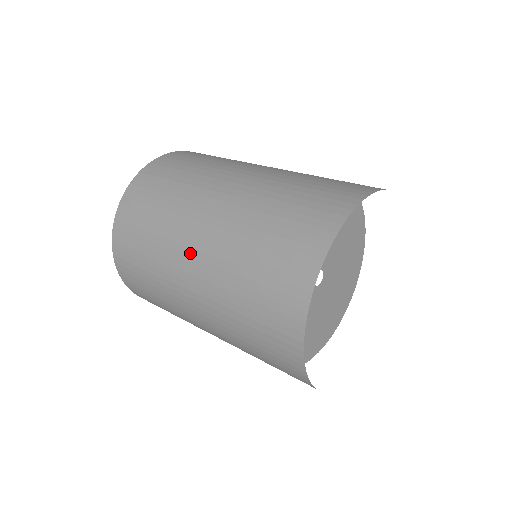
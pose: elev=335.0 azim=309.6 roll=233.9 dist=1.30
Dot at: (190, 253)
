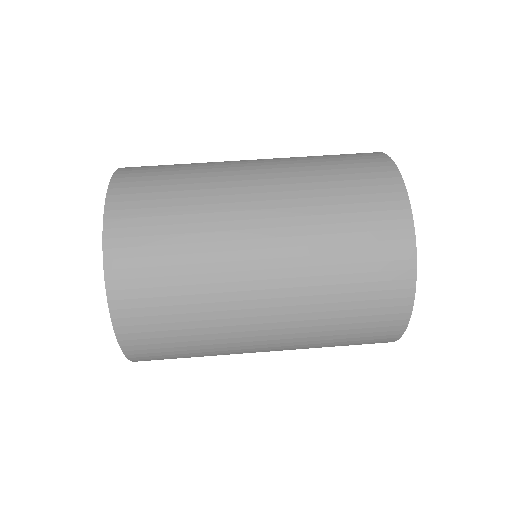
Dot at: (253, 235)
